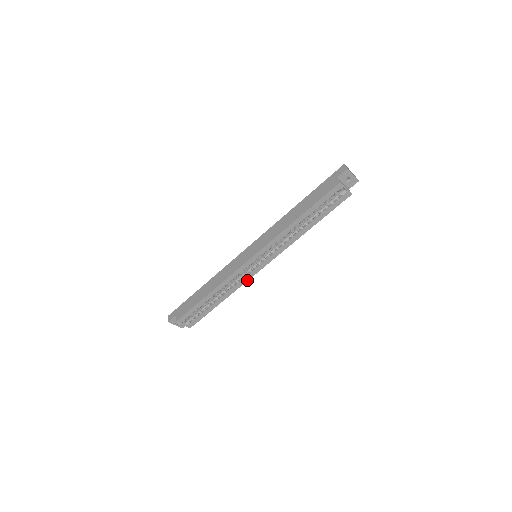
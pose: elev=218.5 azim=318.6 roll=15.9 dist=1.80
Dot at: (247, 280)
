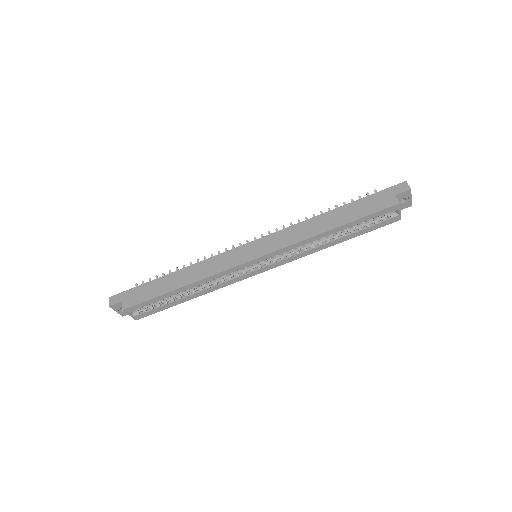
Dot at: (234, 282)
